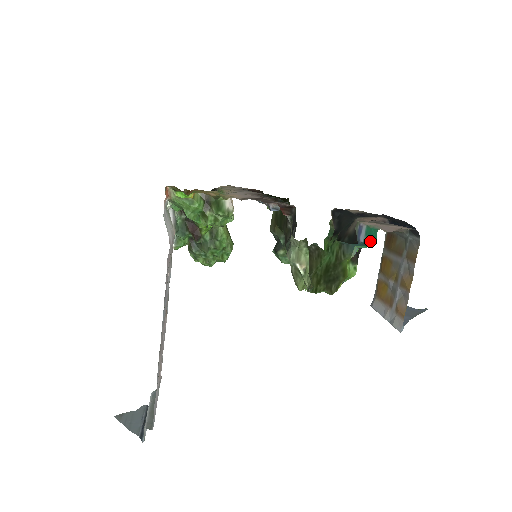
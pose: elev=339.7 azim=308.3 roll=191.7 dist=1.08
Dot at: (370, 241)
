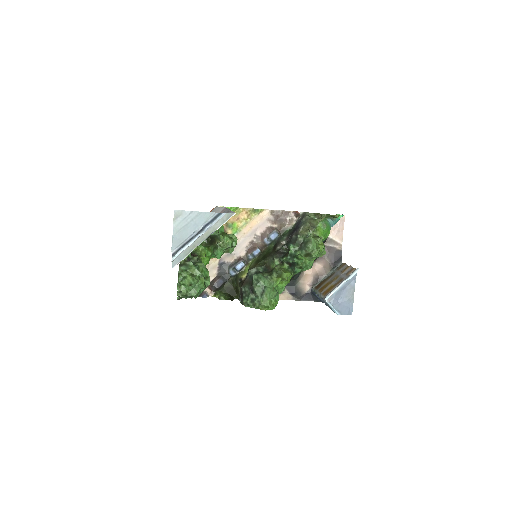
Dot at: occluded
